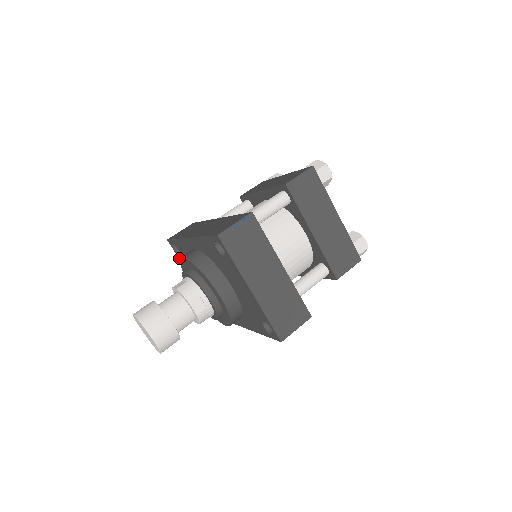
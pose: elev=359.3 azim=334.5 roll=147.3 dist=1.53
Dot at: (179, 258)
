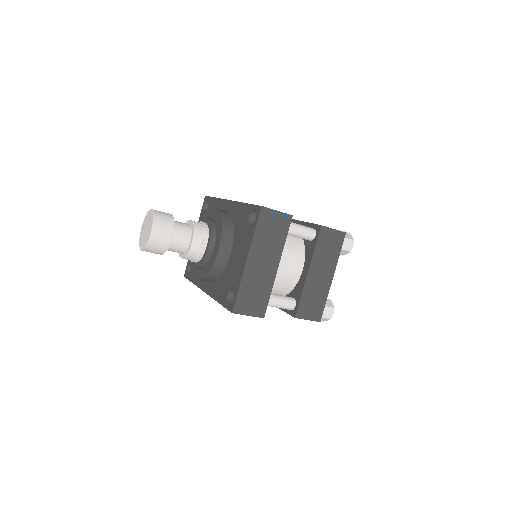
Dot at: (201, 214)
